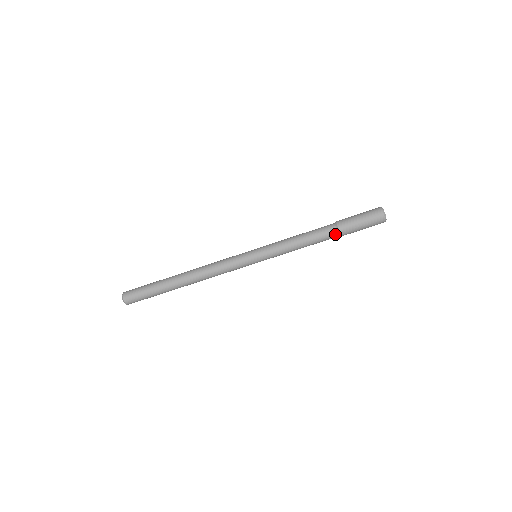
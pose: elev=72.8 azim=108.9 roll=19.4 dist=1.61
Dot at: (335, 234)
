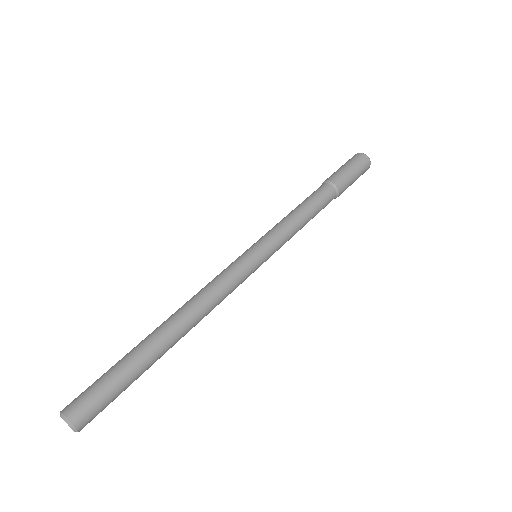
Dot at: (324, 186)
